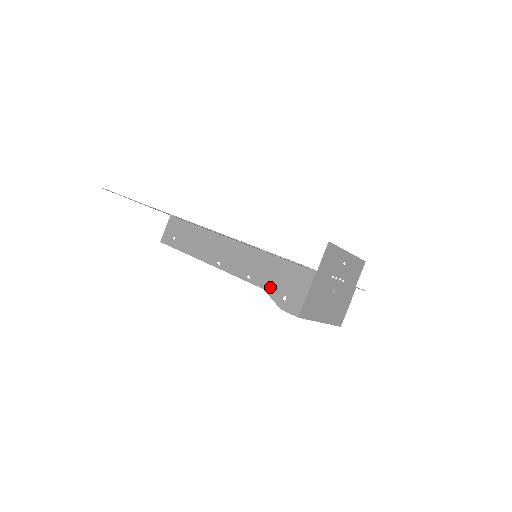
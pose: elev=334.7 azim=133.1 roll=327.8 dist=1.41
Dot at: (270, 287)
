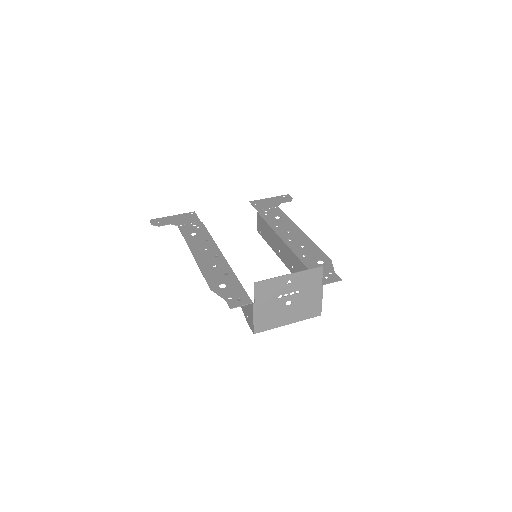
Dot at: occluded
